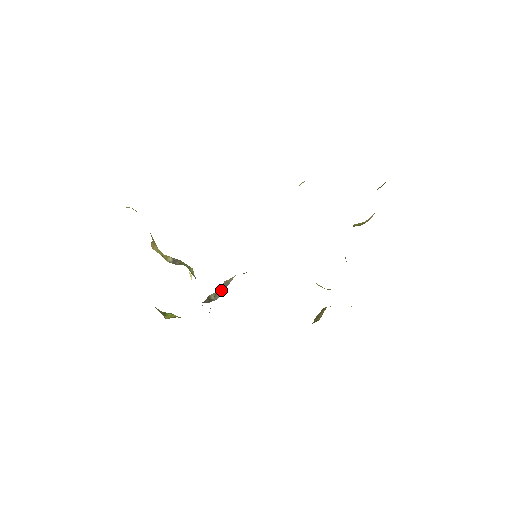
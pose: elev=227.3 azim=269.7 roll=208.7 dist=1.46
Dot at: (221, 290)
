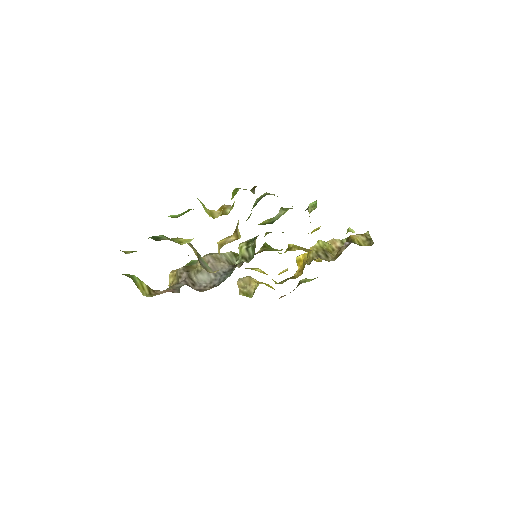
Dot at: (208, 275)
